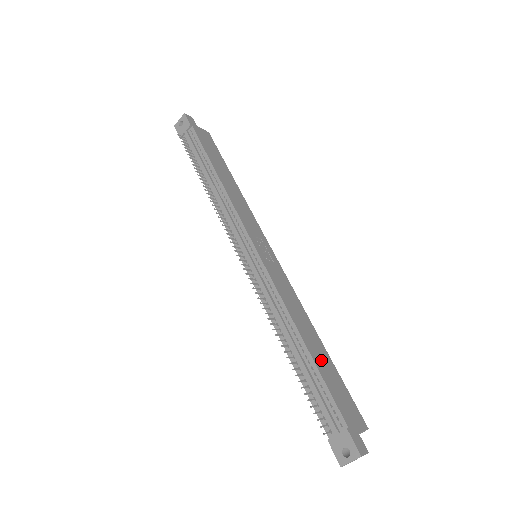
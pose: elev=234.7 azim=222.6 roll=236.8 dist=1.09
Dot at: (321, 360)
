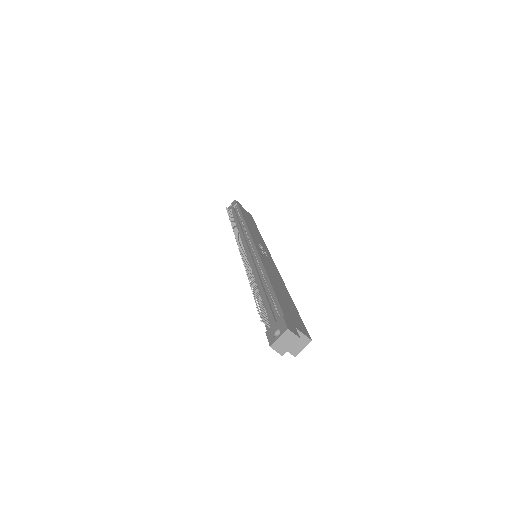
Dot at: (281, 294)
